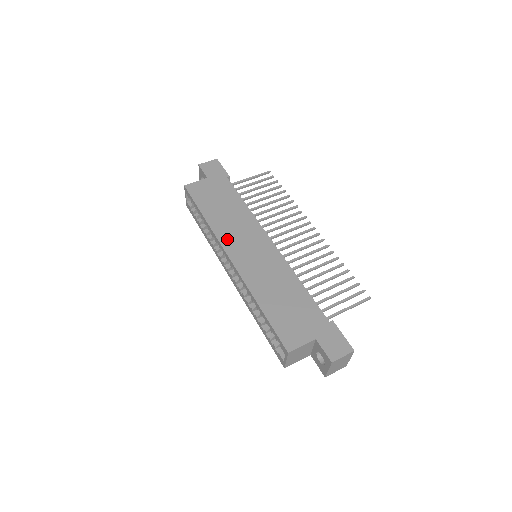
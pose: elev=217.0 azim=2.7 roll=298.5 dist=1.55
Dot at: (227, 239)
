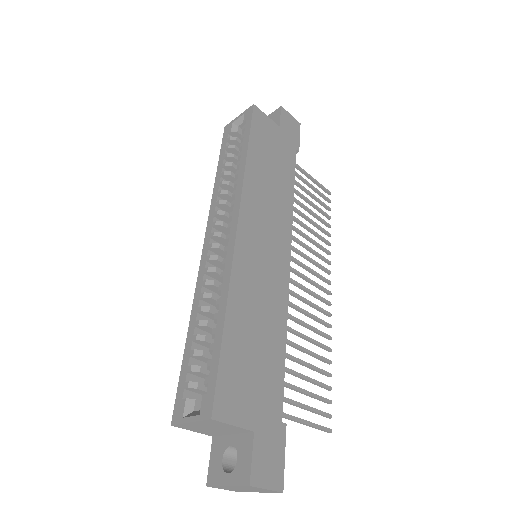
Dot at: (251, 204)
